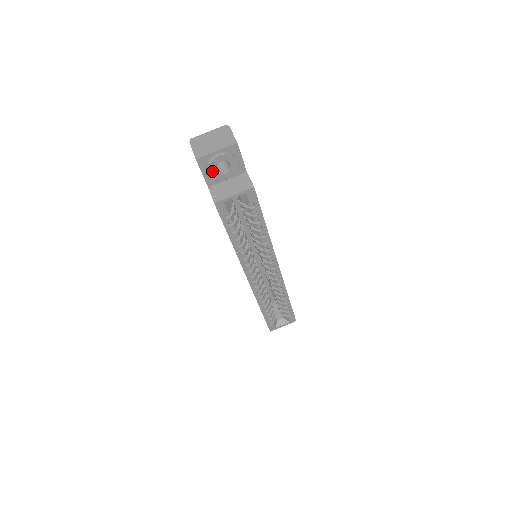
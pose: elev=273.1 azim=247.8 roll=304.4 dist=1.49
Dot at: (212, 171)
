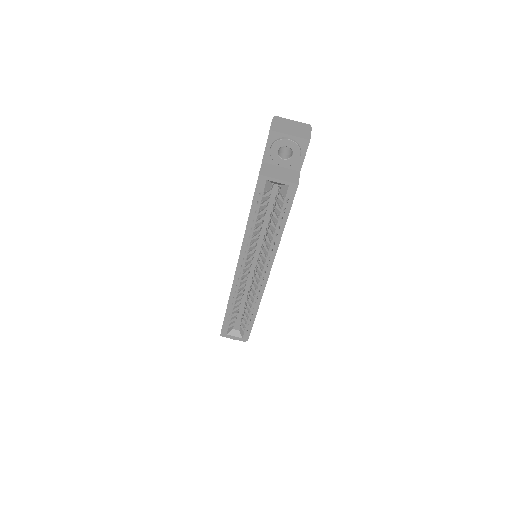
Dot at: (275, 149)
